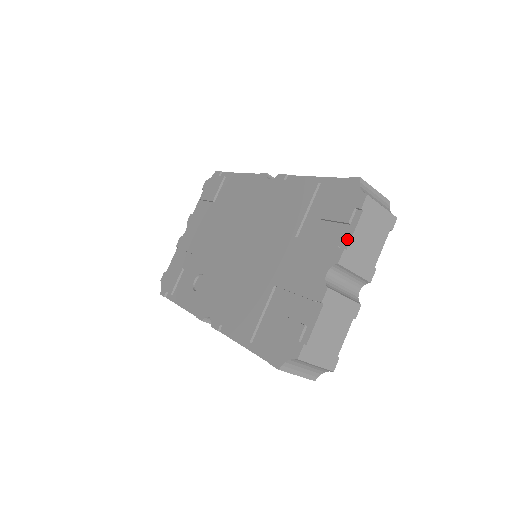
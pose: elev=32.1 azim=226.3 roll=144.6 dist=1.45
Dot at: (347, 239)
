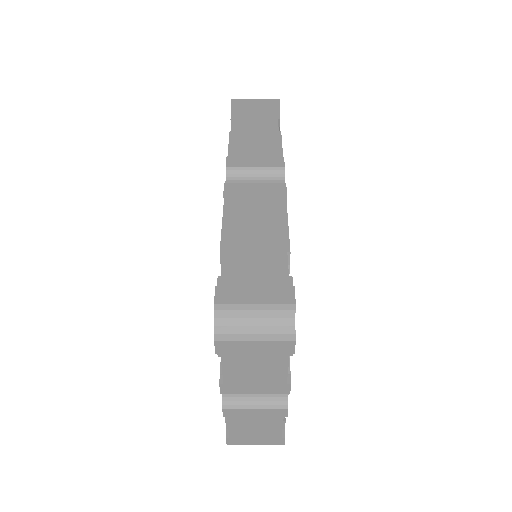
Dot at: occluded
